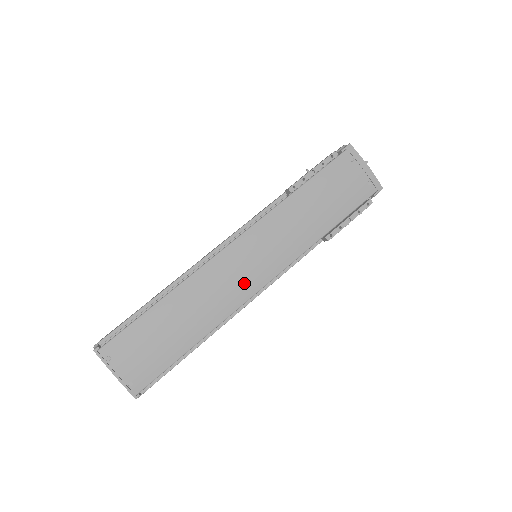
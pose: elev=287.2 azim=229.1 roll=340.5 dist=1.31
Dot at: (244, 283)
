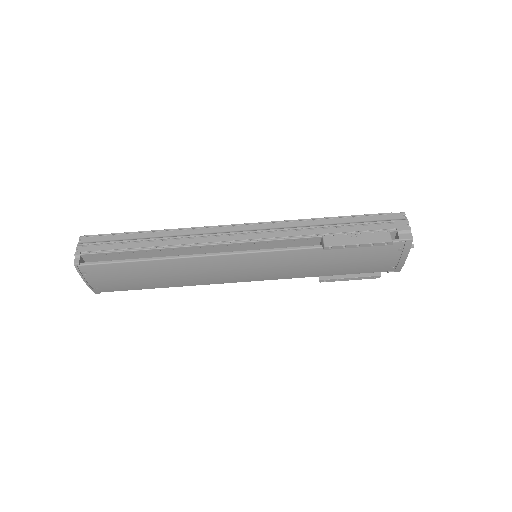
Dot at: (229, 277)
